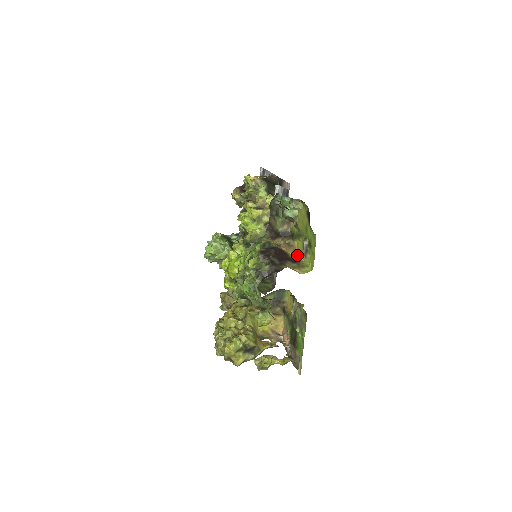
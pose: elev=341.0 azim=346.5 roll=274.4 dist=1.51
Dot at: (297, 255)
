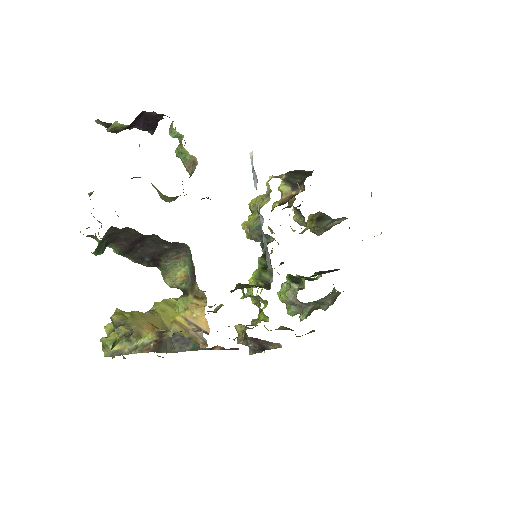
Dot at: occluded
